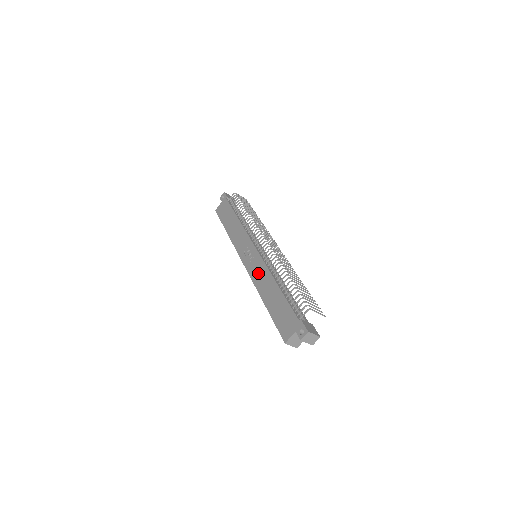
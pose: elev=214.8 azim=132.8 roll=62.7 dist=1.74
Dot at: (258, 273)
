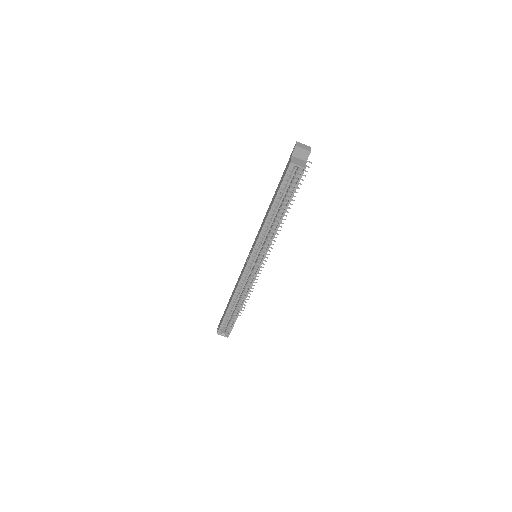
Dot at: (258, 233)
